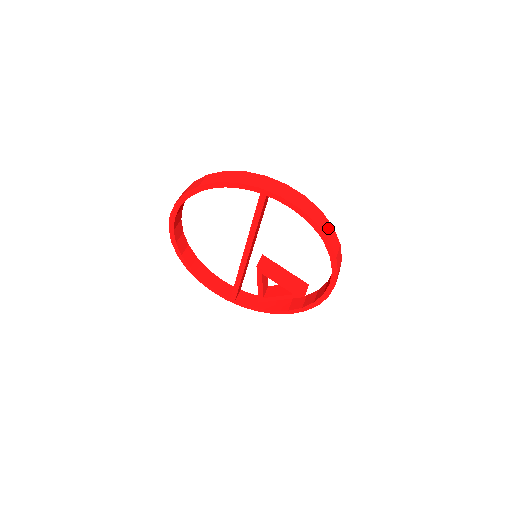
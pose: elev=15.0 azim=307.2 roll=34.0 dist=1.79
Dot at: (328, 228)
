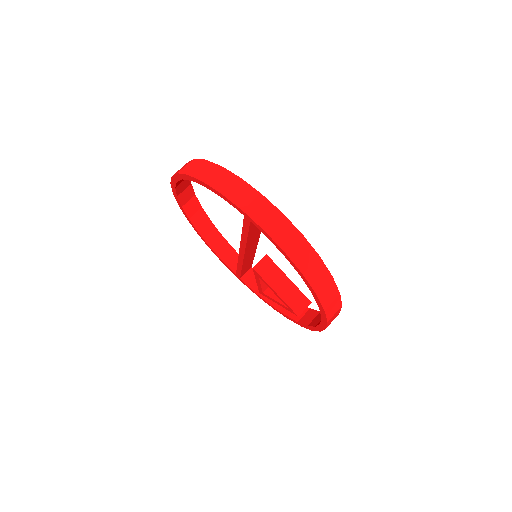
Dot at: (322, 278)
